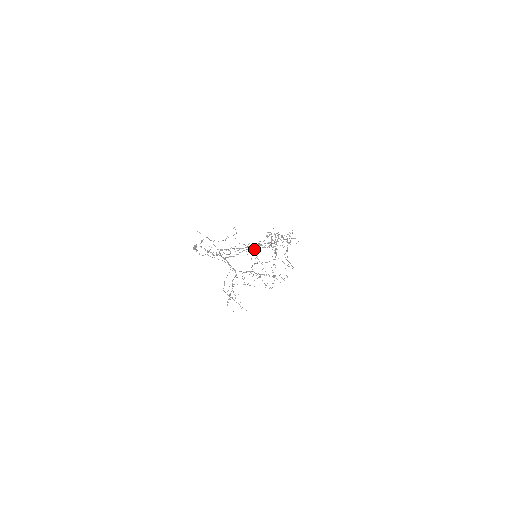
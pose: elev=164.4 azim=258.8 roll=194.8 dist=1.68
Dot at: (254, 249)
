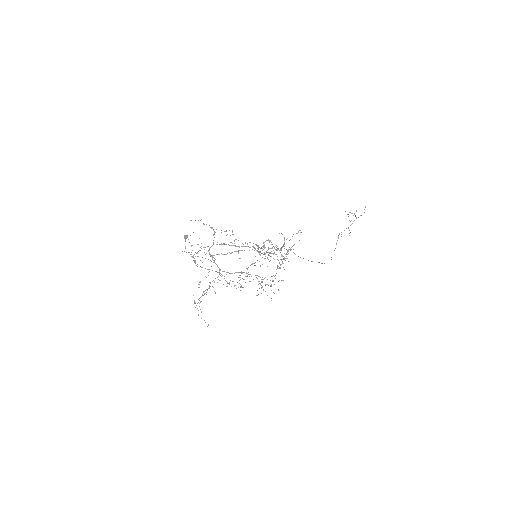
Dot at: occluded
